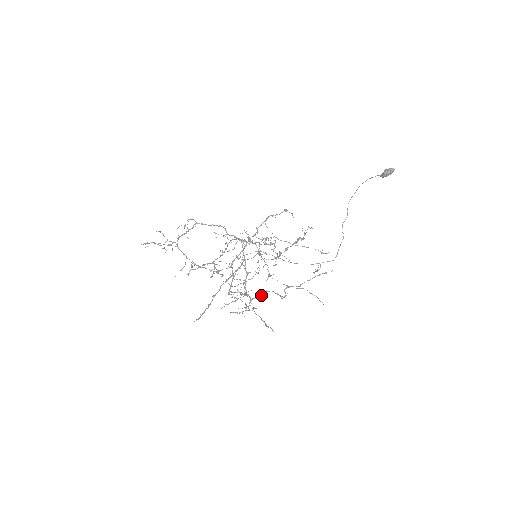
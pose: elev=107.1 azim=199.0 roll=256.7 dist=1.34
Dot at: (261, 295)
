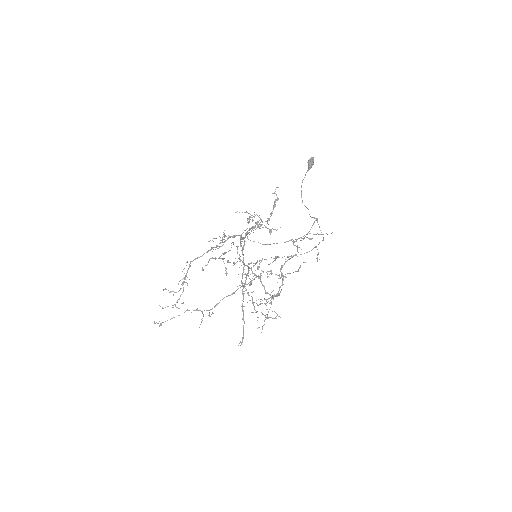
Dot at: occluded
